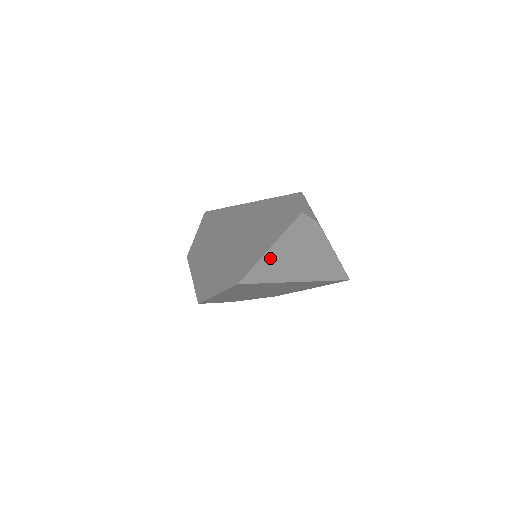
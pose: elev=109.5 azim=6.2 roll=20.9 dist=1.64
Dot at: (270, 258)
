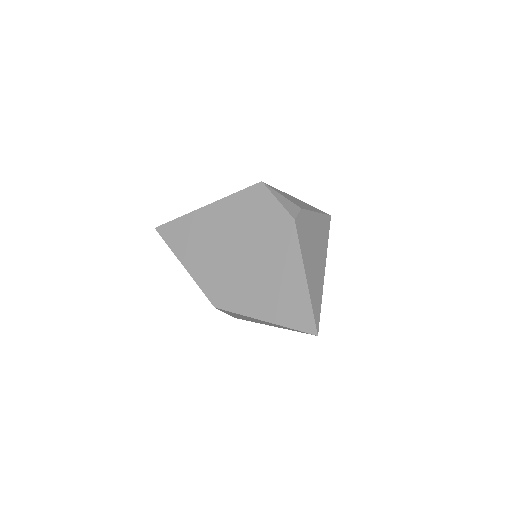
Dot at: (311, 288)
